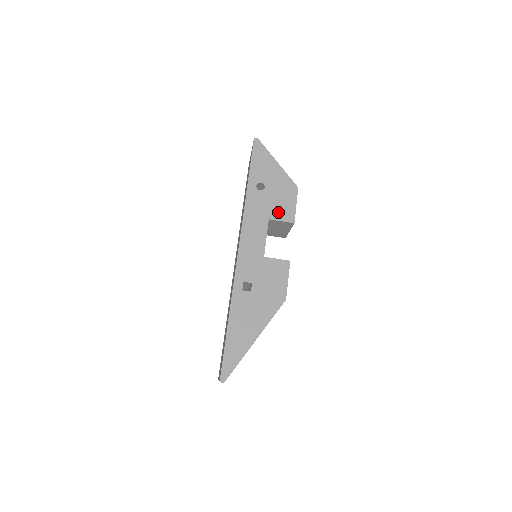
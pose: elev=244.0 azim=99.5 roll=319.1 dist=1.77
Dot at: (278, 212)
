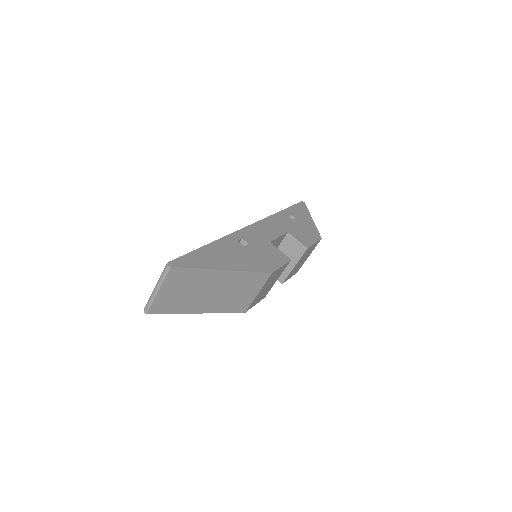
Dot at: (298, 235)
